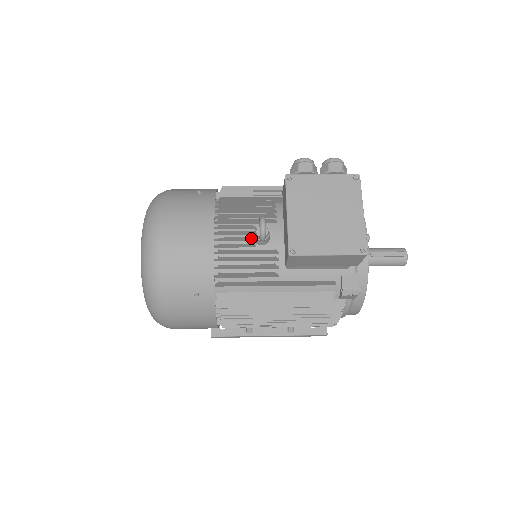
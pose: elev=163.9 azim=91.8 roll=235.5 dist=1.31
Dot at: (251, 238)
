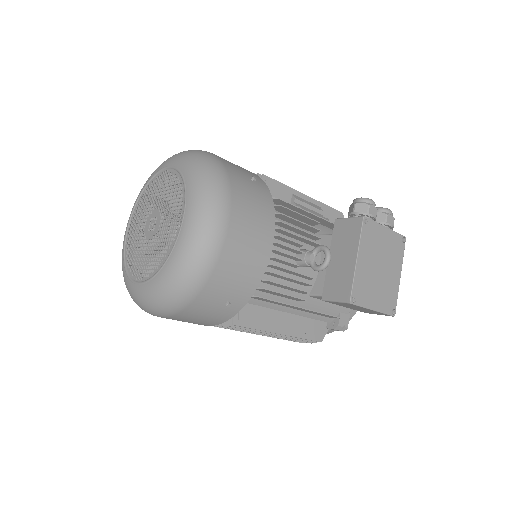
Dot at: (299, 259)
